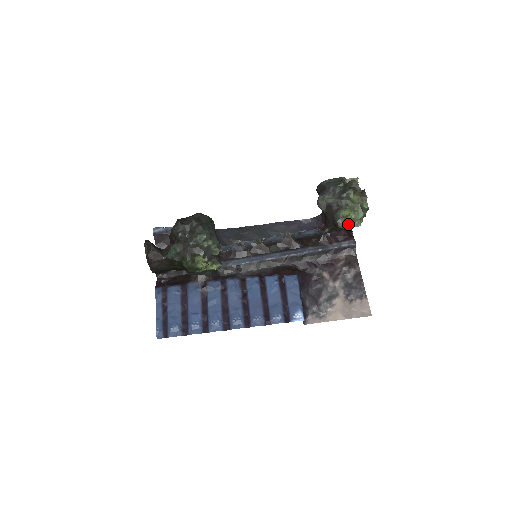
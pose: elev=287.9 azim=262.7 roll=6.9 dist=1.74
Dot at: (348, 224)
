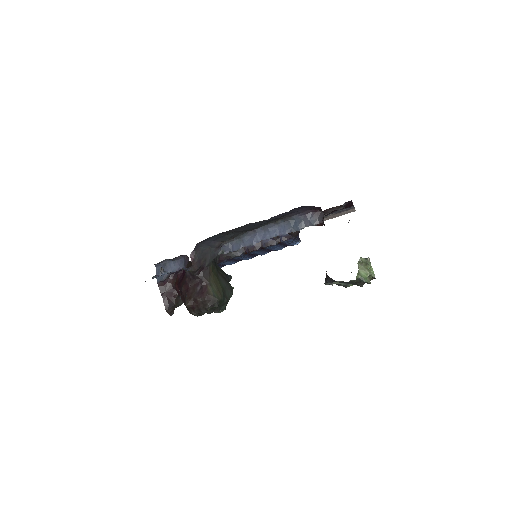
Dot at: occluded
